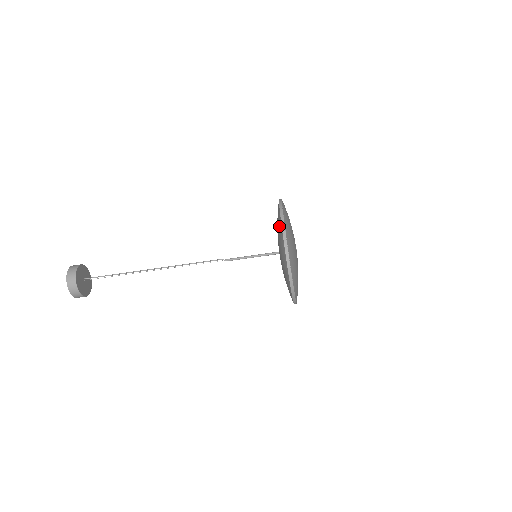
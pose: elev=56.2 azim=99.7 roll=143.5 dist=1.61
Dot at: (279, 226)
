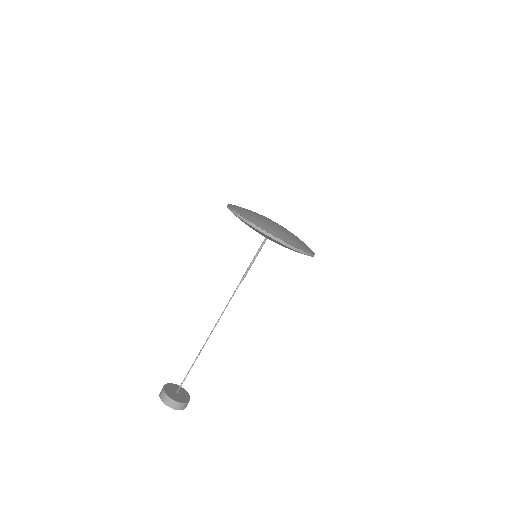
Dot at: occluded
